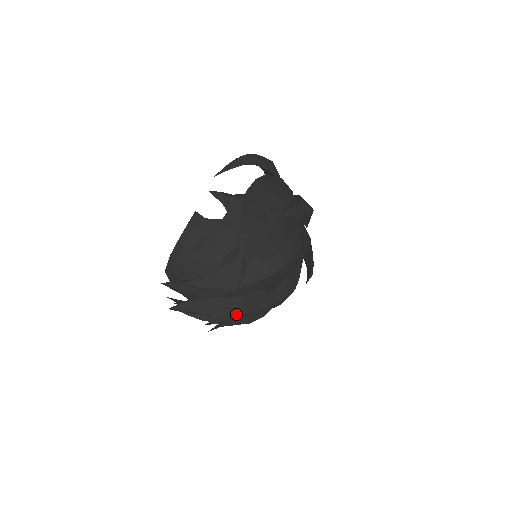
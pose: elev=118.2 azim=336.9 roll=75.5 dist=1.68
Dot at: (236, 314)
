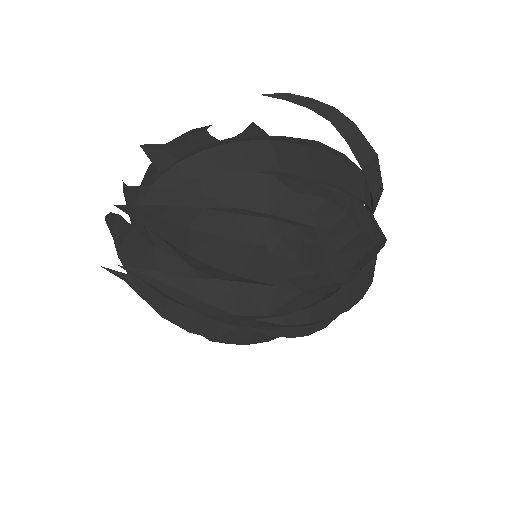
Dot at: (135, 266)
